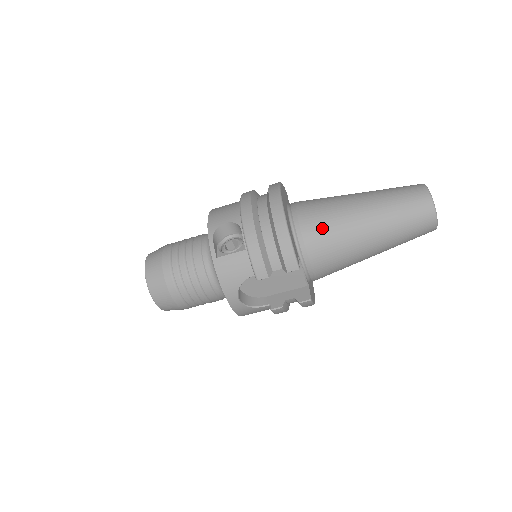
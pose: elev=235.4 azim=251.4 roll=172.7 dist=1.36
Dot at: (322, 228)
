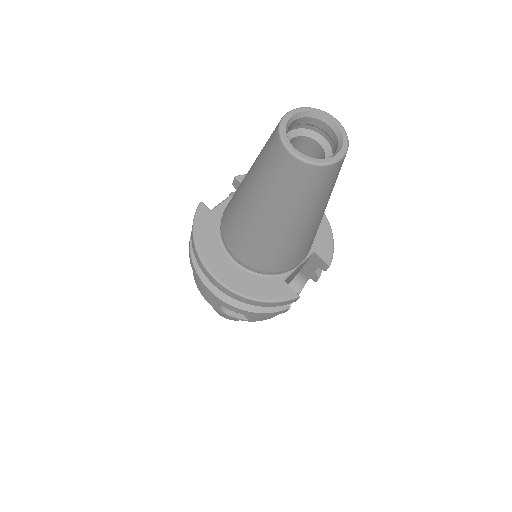
Dot at: (270, 259)
